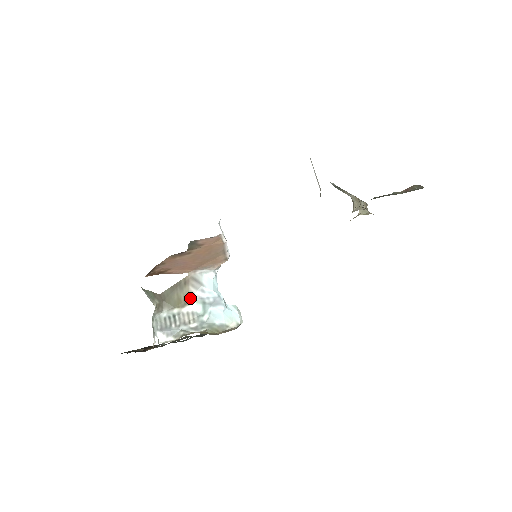
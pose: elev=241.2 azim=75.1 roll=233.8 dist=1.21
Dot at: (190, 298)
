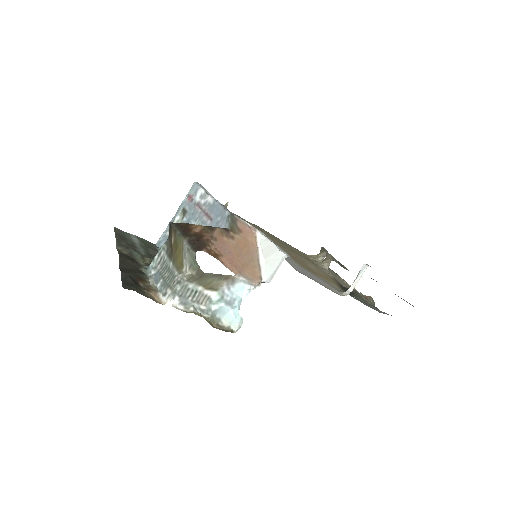
Dot at: (217, 287)
